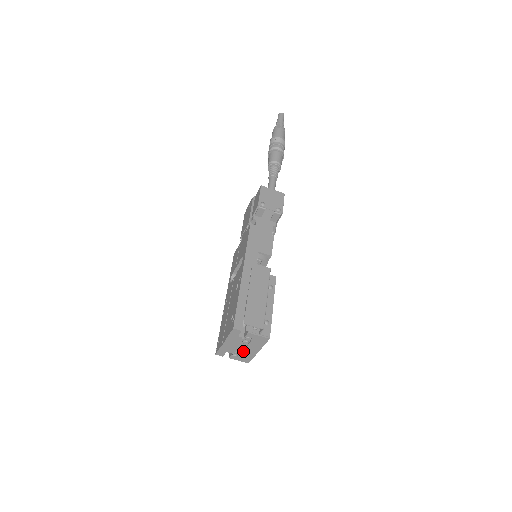
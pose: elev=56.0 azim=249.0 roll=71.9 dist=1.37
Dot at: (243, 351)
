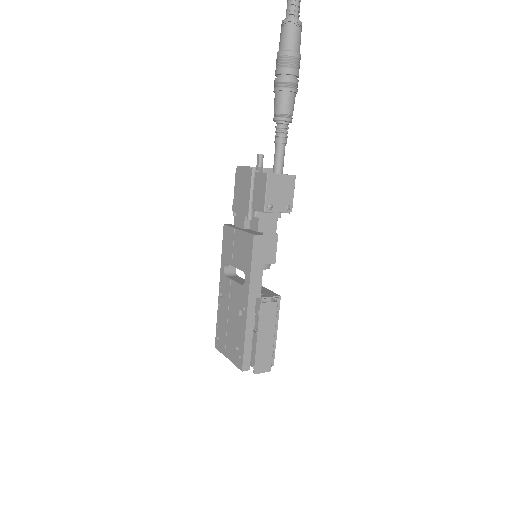
Dot at: occluded
